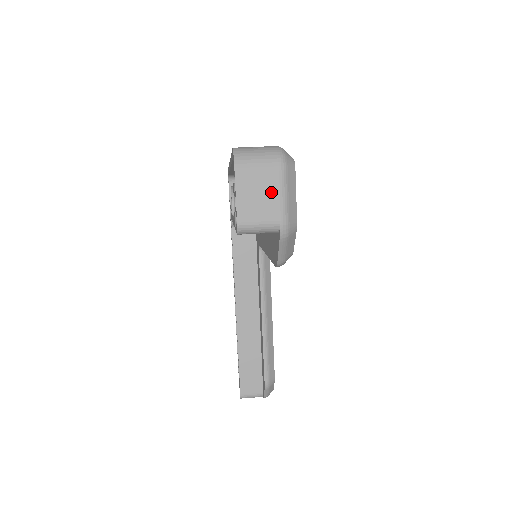
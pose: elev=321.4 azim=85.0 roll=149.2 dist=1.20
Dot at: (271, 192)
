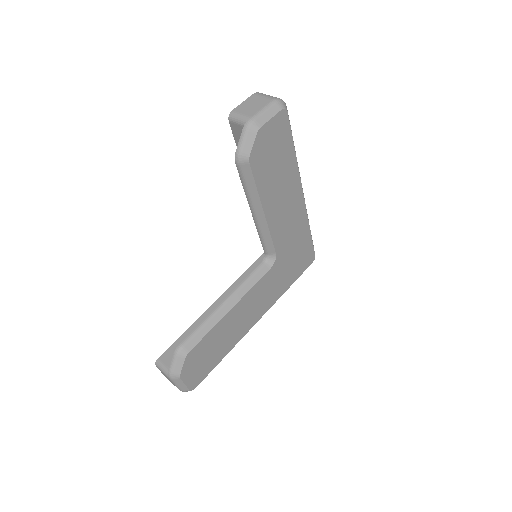
Dot at: (259, 106)
